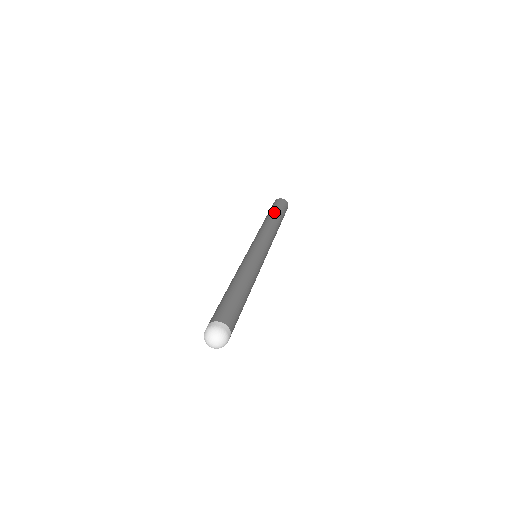
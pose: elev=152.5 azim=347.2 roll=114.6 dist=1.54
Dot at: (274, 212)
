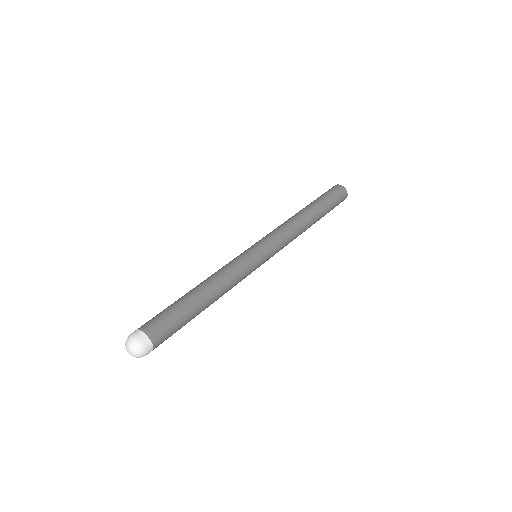
Dot at: (318, 205)
